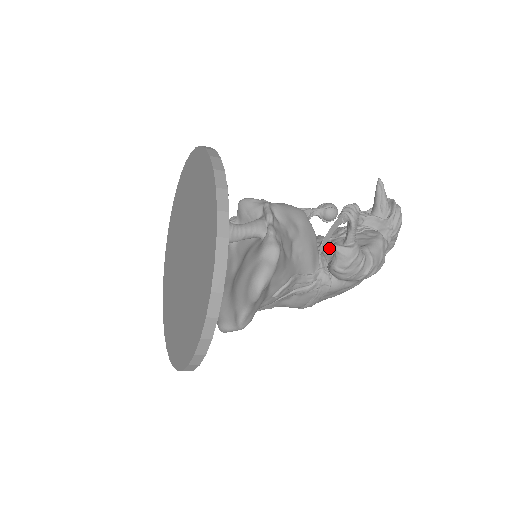
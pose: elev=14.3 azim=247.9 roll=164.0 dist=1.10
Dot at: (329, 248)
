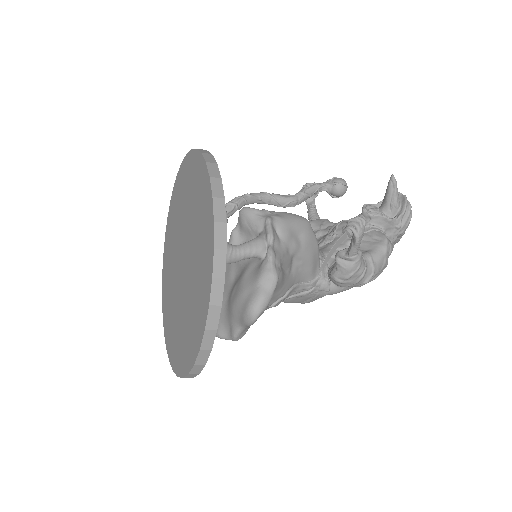
Dot at: occluded
